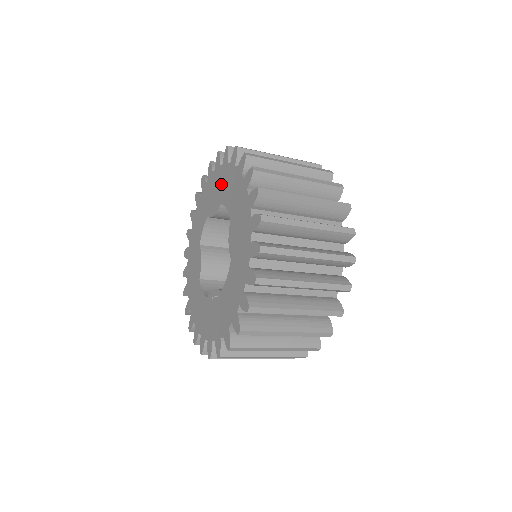
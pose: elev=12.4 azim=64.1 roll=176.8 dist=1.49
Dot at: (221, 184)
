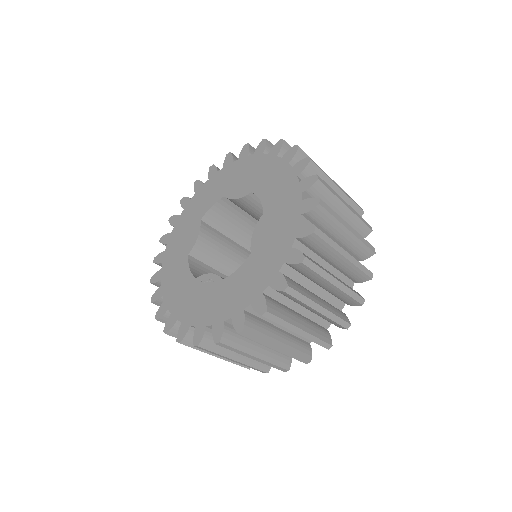
Dot at: (259, 172)
